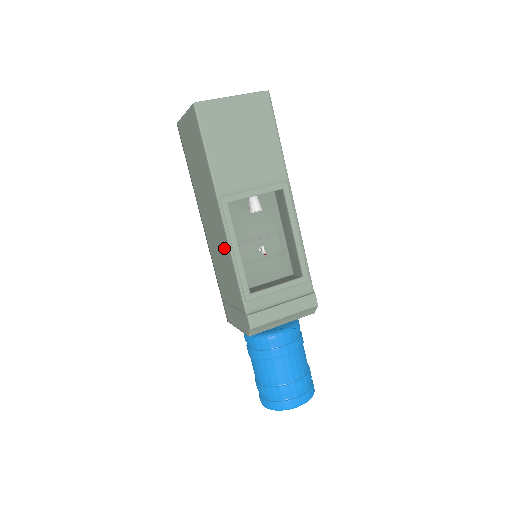
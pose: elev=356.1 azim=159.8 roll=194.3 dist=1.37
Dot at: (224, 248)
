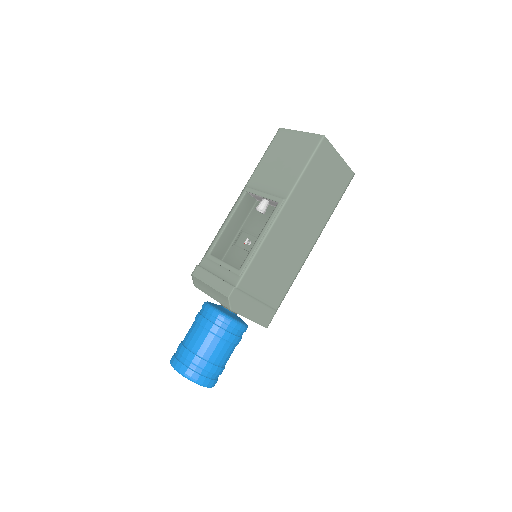
Dot at: occluded
